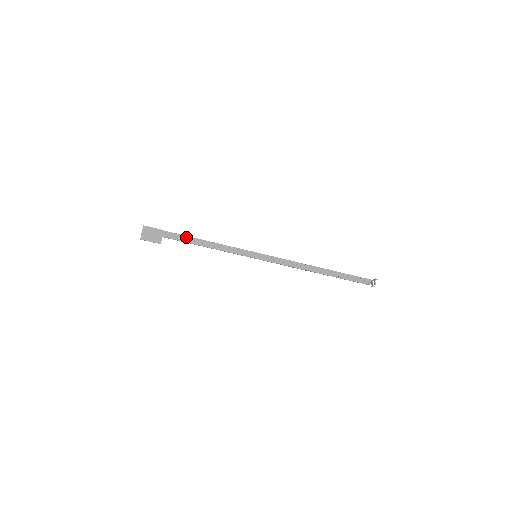
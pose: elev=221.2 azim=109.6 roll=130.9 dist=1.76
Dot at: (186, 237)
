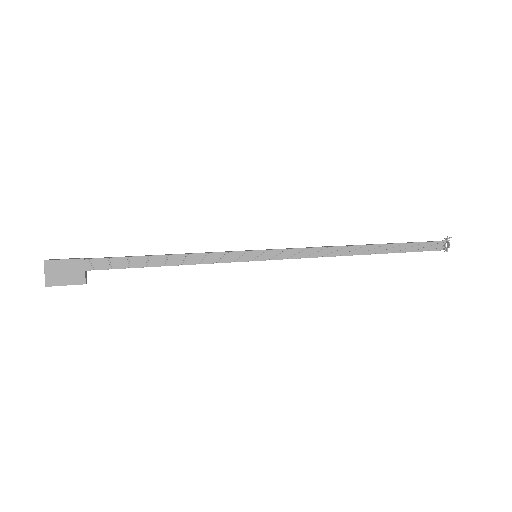
Dot at: (128, 259)
